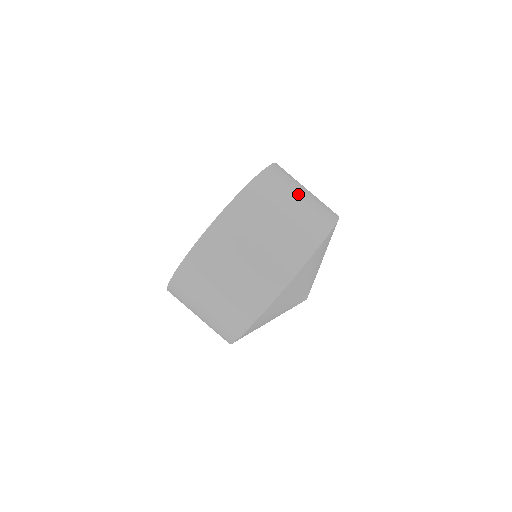
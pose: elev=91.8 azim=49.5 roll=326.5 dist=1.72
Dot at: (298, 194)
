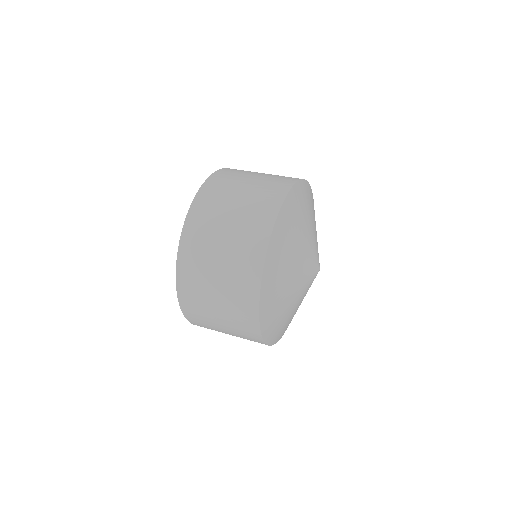
Dot at: occluded
